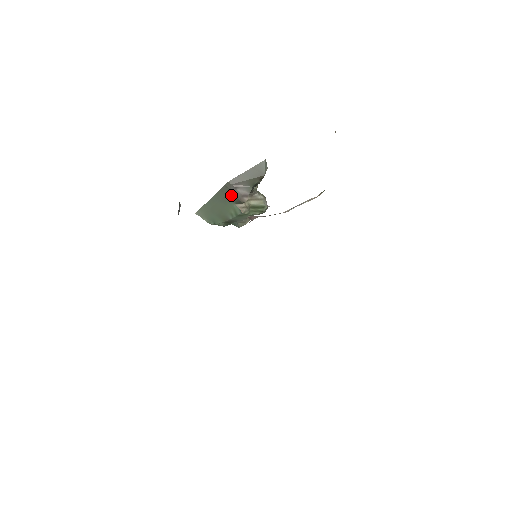
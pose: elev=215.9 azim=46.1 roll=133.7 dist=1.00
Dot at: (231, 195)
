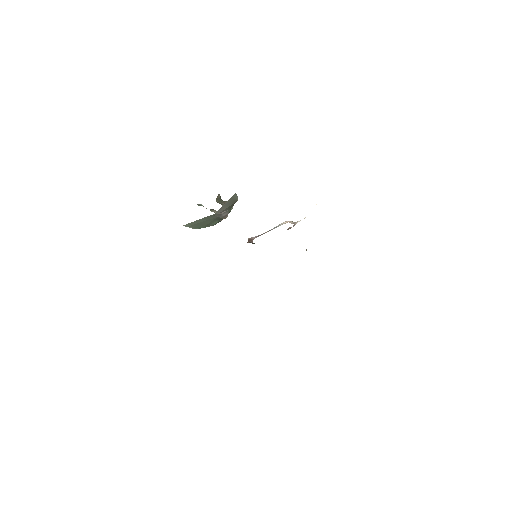
Dot at: (217, 218)
